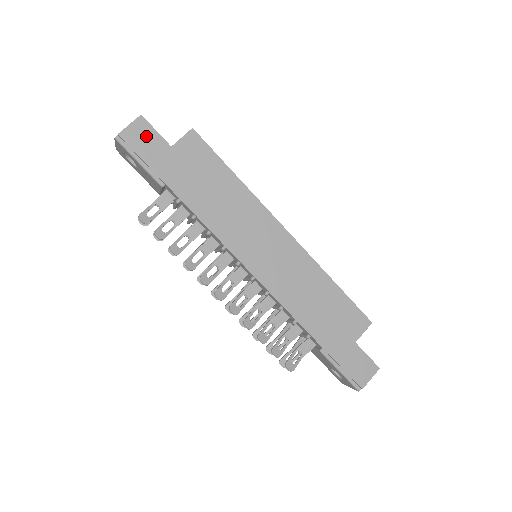
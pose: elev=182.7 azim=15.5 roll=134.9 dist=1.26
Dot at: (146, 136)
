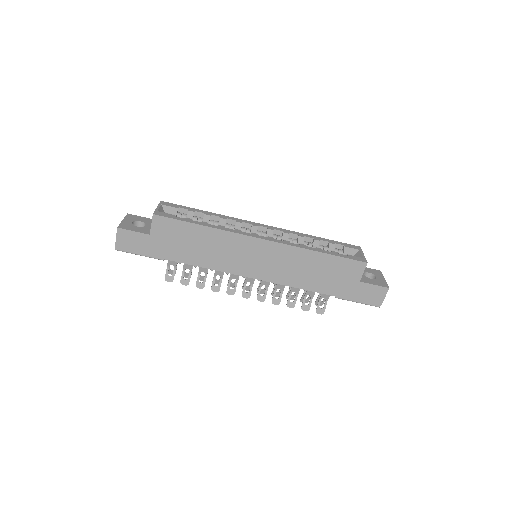
Dot at: (131, 239)
